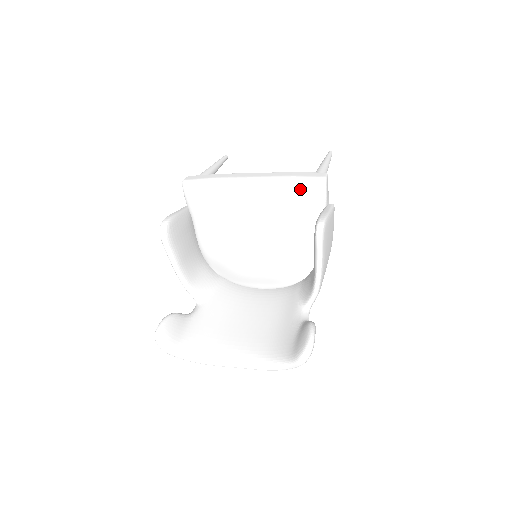
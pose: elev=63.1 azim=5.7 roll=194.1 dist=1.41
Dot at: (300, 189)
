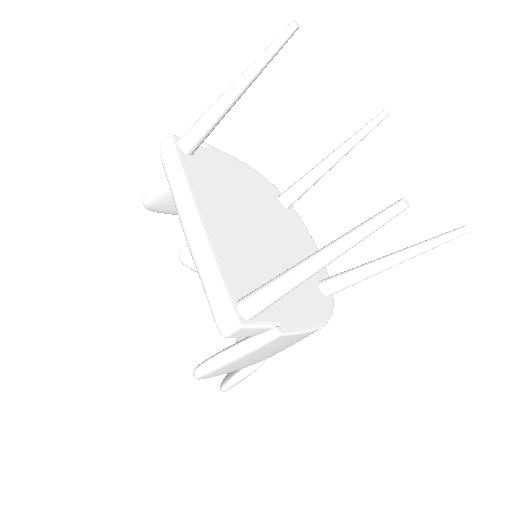
Dot at: occluded
